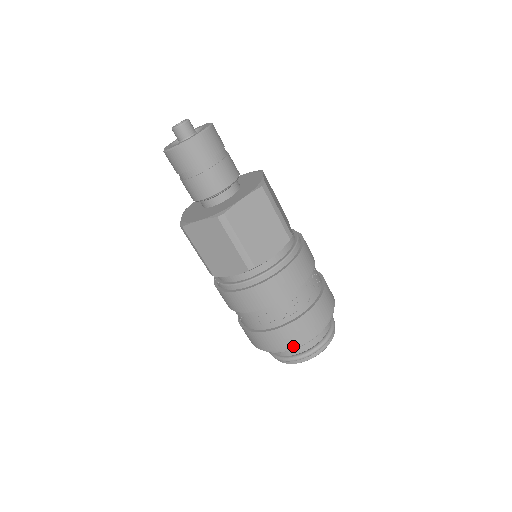
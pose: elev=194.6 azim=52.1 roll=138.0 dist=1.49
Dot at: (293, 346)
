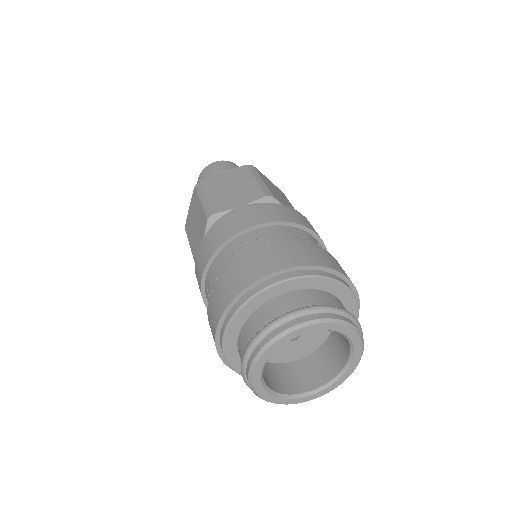
Dot at: (235, 298)
